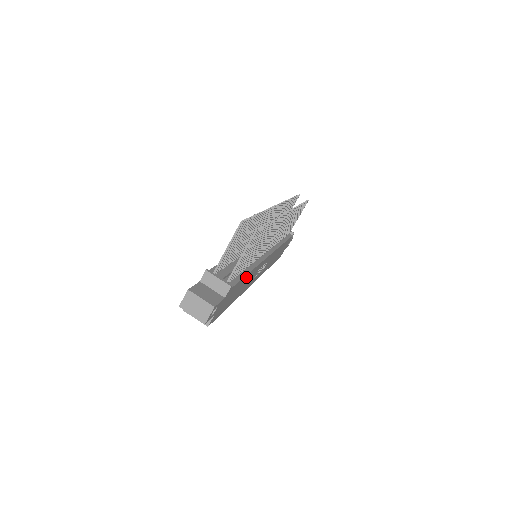
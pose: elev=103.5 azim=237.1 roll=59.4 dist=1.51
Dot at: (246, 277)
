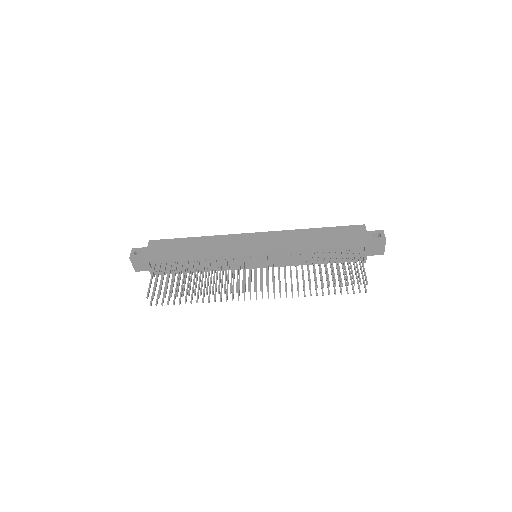
Dot at: occluded
